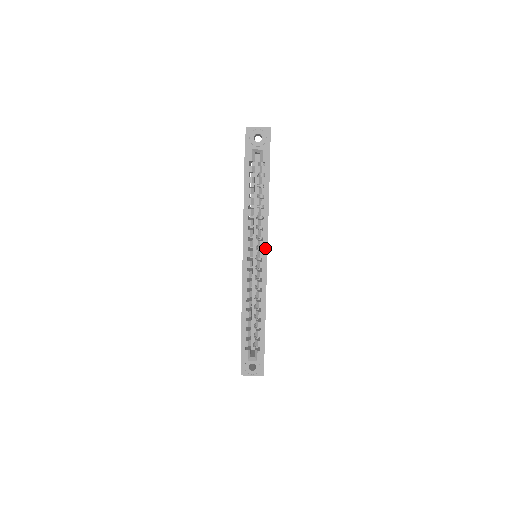
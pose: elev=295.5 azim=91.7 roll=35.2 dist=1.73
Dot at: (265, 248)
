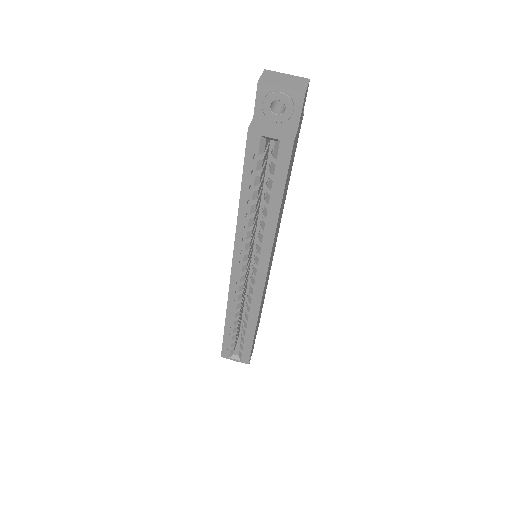
Dot at: (264, 268)
